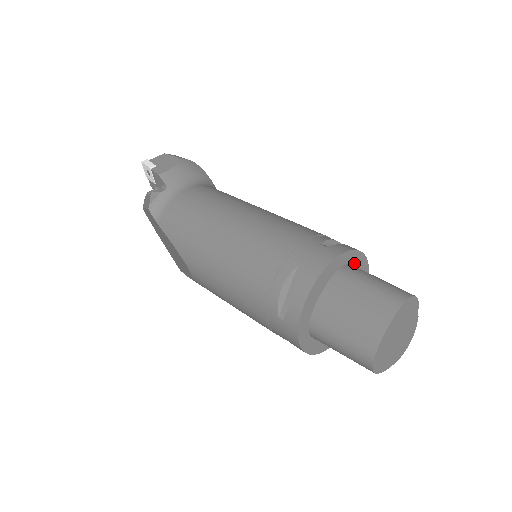
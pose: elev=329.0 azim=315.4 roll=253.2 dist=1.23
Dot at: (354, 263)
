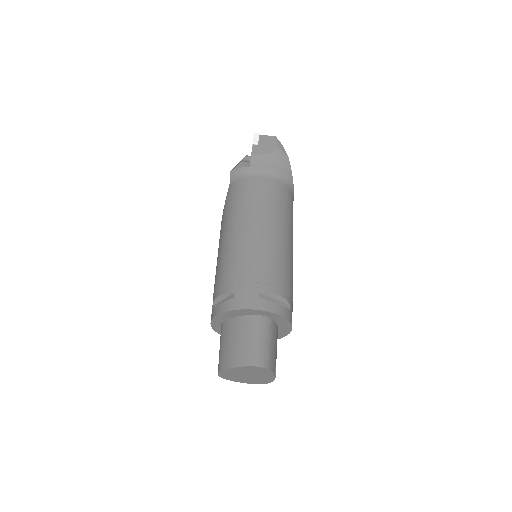
Dot at: (274, 318)
